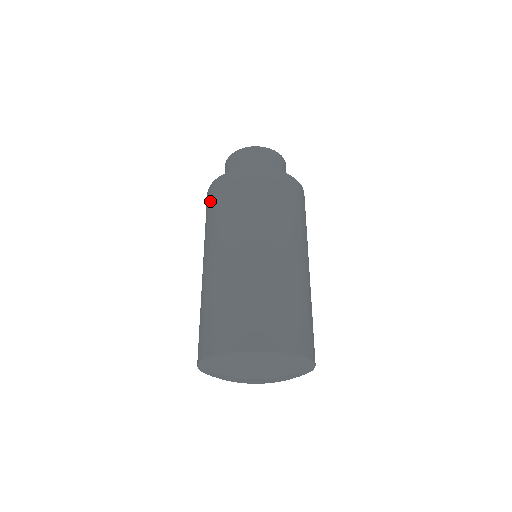
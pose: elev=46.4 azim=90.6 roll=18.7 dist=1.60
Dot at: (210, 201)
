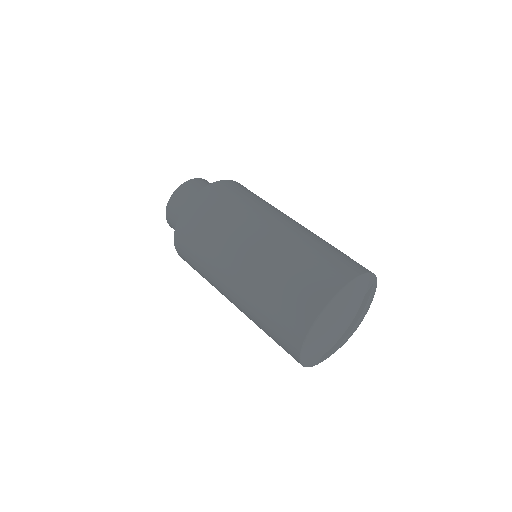
Dot at: (189, 263)
